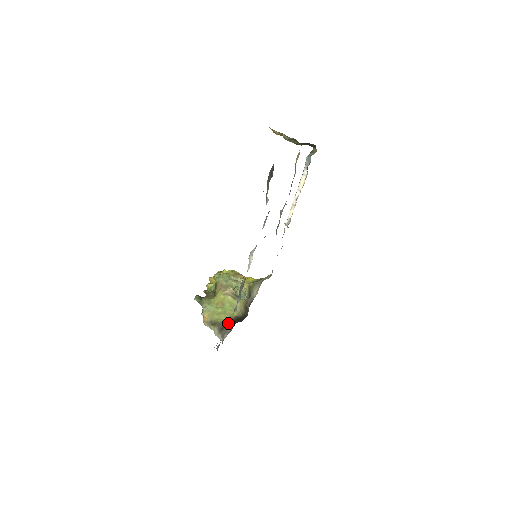
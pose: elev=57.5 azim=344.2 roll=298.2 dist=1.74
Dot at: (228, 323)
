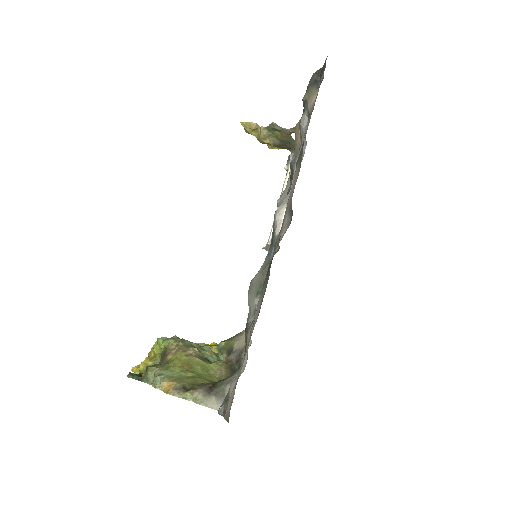
Dot at: occluded
